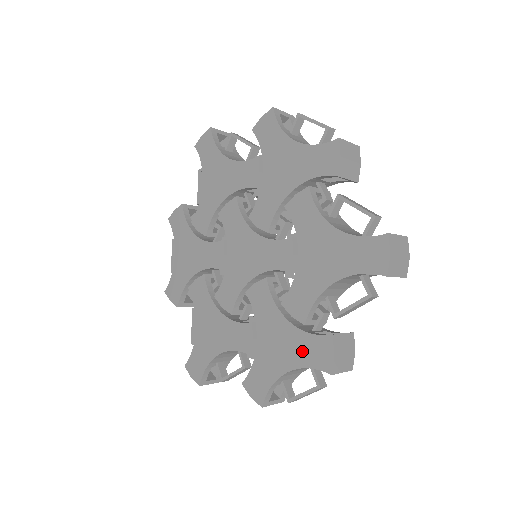
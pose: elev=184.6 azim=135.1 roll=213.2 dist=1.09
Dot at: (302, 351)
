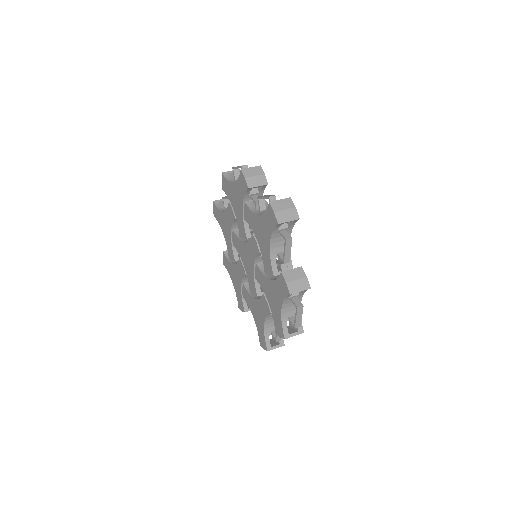
Dot at: (279, 292)
